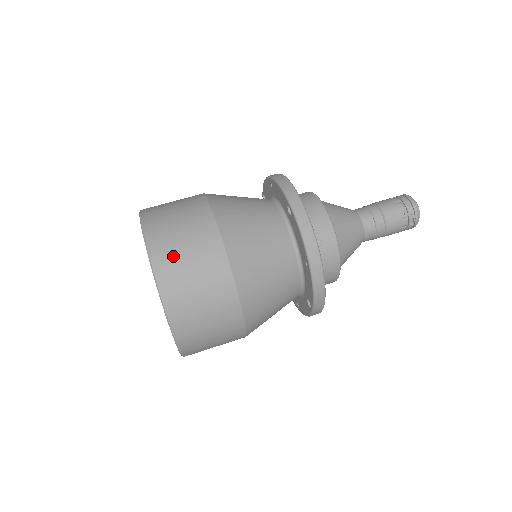
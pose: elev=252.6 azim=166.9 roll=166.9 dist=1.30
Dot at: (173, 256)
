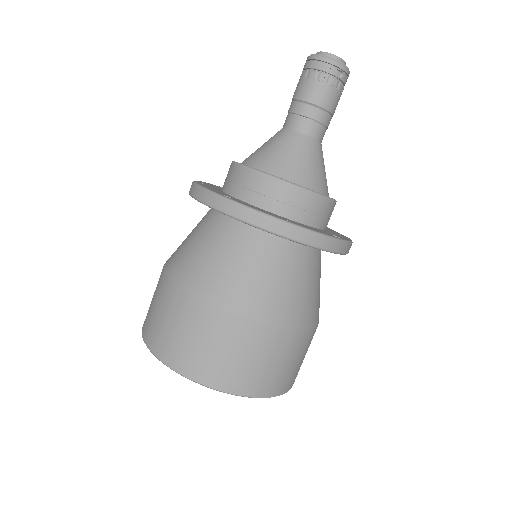
Dot at: (183, 350)
